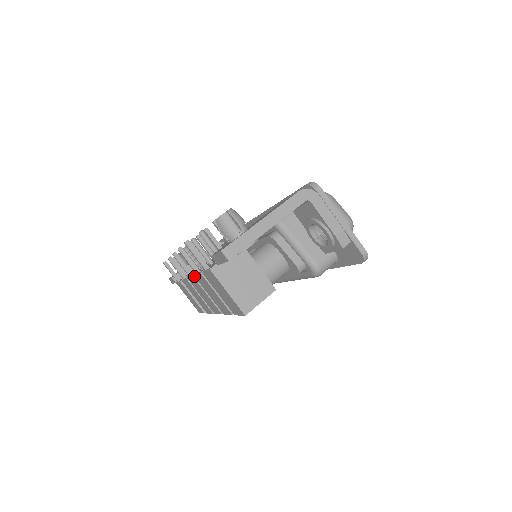
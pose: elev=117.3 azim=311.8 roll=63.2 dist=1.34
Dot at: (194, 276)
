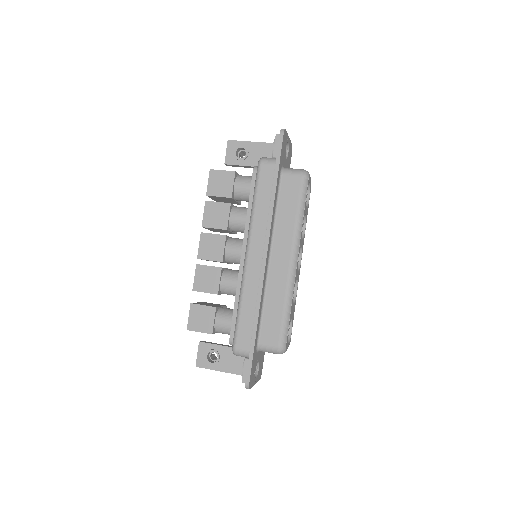
Dot at: occluded
